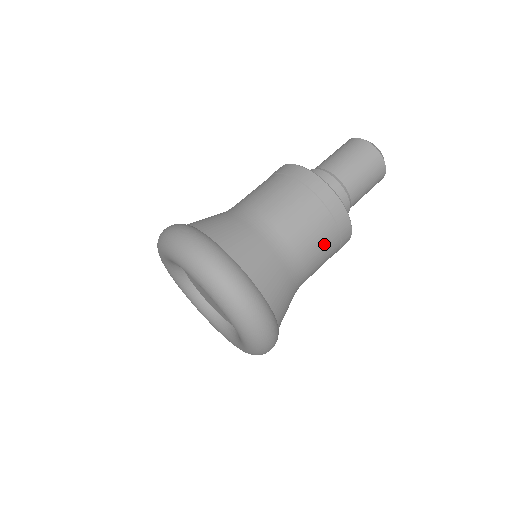
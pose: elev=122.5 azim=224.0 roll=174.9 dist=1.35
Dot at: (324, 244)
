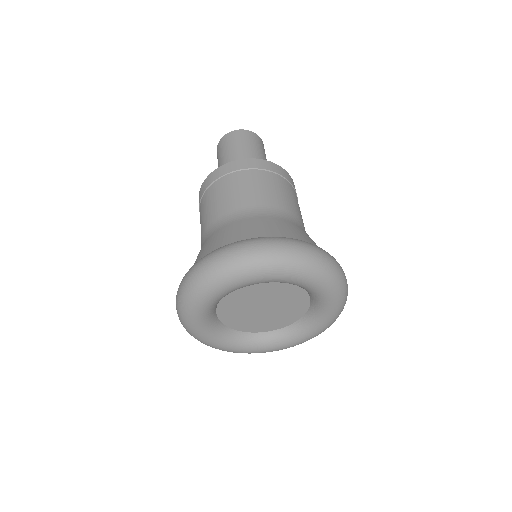
Dot at: (295, 200)
